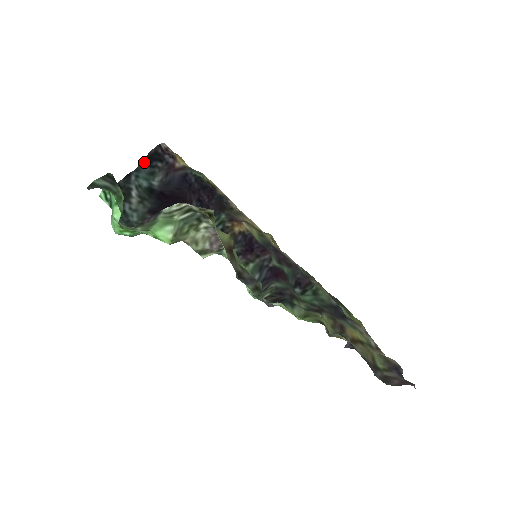
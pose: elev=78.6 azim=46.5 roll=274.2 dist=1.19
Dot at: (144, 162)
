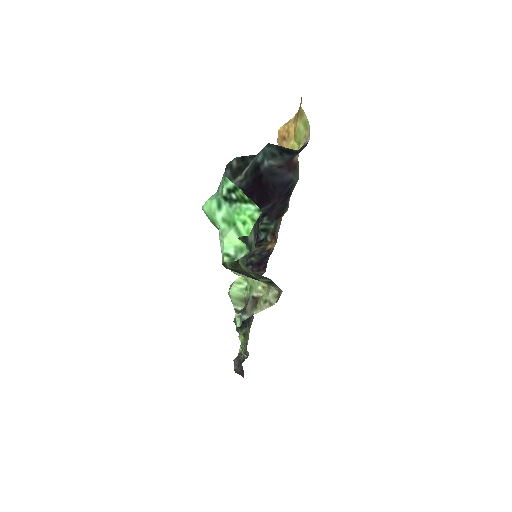
Dot at: (281, 148)
